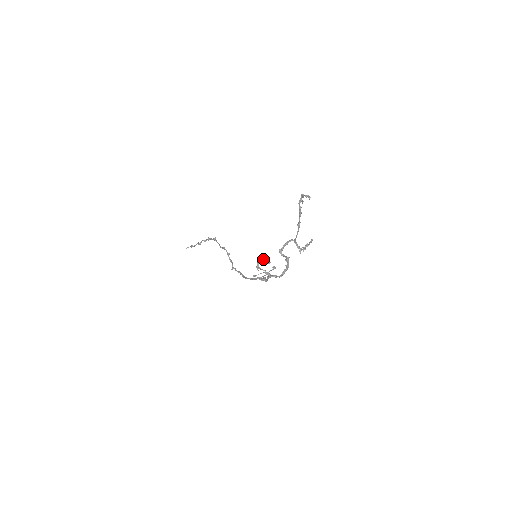
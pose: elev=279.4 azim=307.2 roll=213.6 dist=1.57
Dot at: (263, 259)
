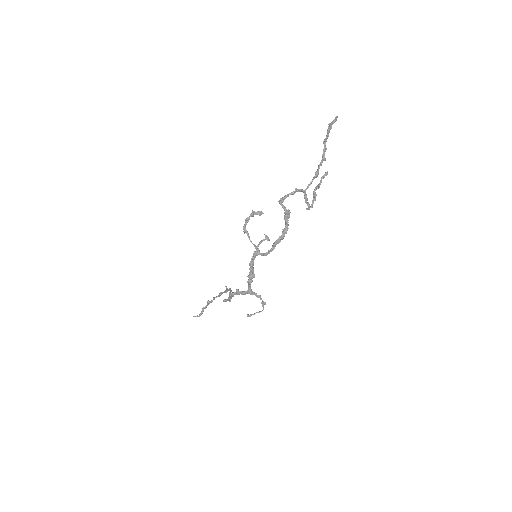
Dot at: occluded
